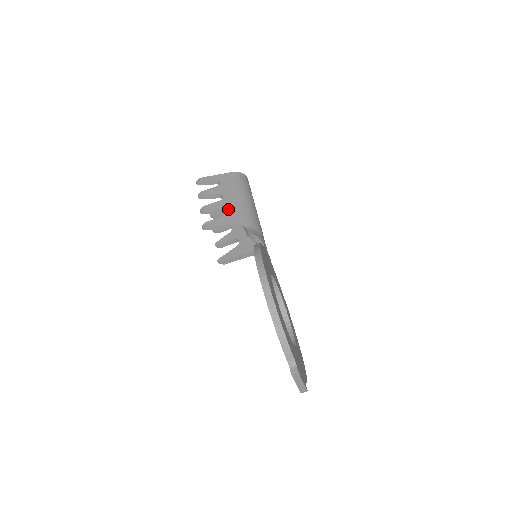
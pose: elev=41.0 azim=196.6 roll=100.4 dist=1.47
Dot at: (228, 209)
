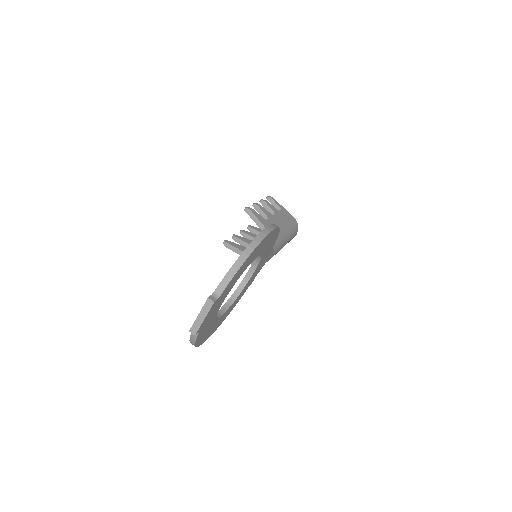
Dot at: (271, 221)
